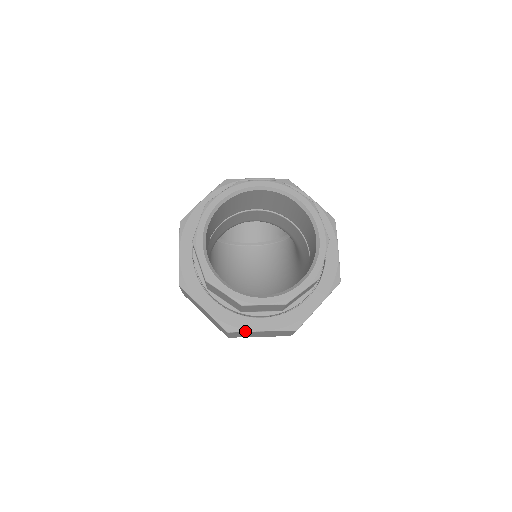
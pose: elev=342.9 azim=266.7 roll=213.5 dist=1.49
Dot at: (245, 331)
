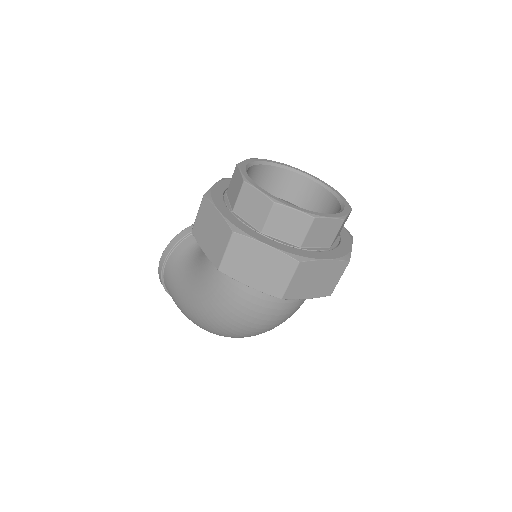
Dot at: (314, 260)
